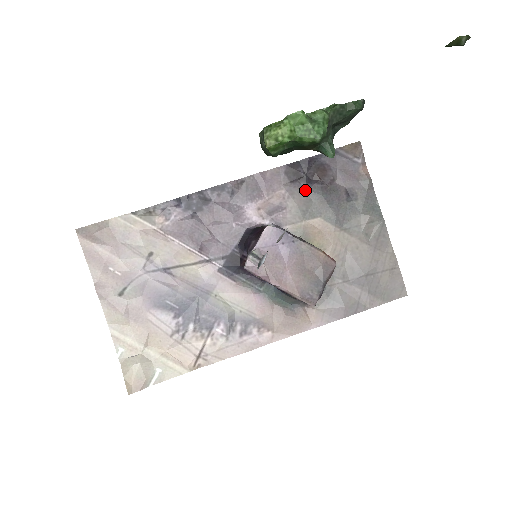
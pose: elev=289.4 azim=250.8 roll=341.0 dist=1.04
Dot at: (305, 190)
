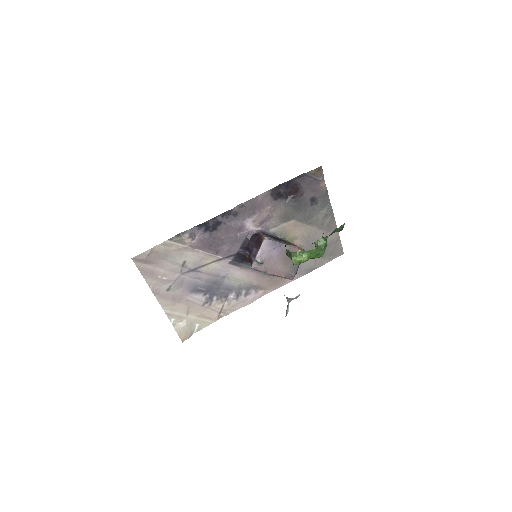
Dot at: (284, 204)
